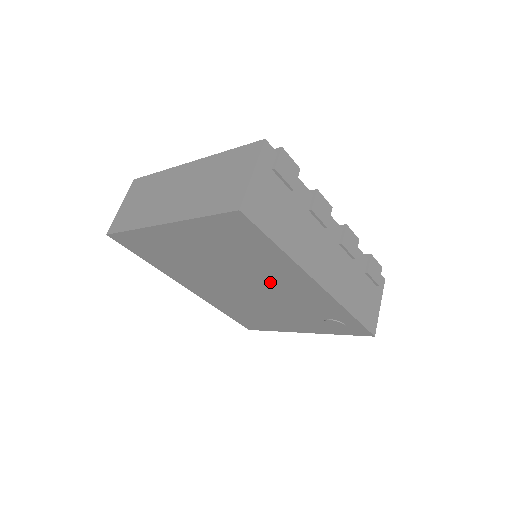
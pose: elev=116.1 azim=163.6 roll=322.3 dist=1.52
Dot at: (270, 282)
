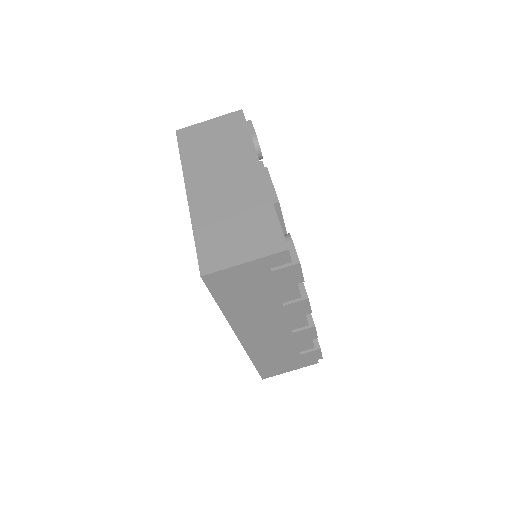
Dot at: occluded
